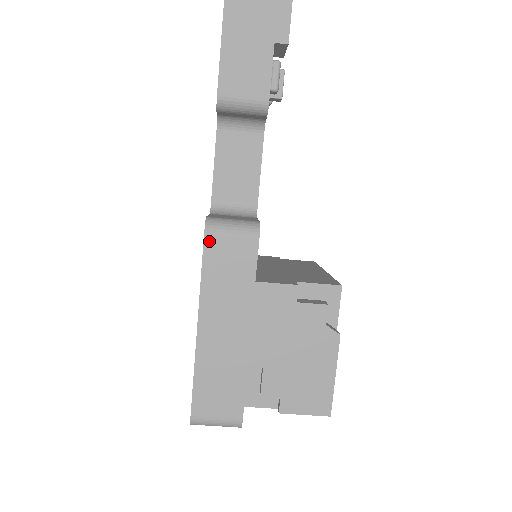
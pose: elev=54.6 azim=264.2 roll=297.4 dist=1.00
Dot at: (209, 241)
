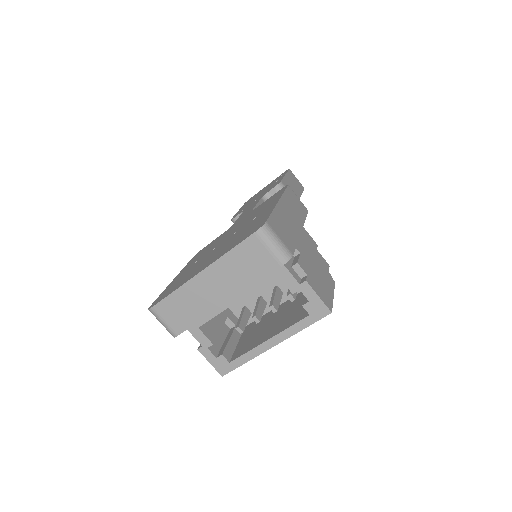
Dot at: (290, 189)
